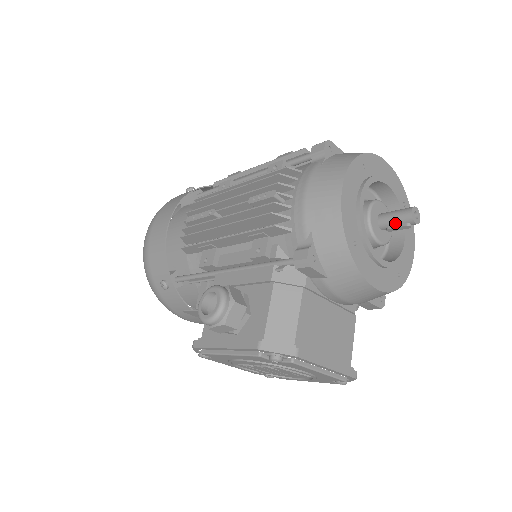
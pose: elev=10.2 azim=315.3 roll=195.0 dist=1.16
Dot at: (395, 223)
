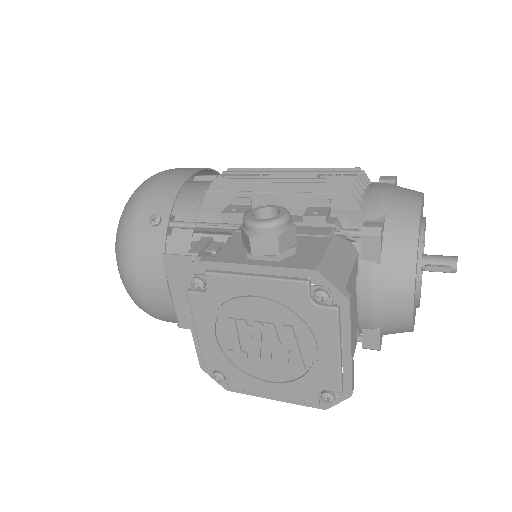
Dot at: (437, 263)
